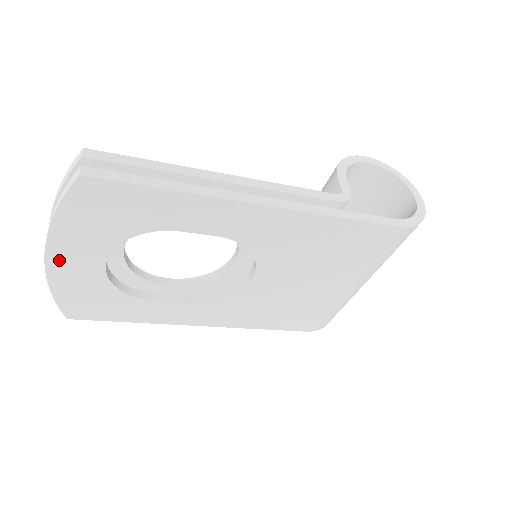
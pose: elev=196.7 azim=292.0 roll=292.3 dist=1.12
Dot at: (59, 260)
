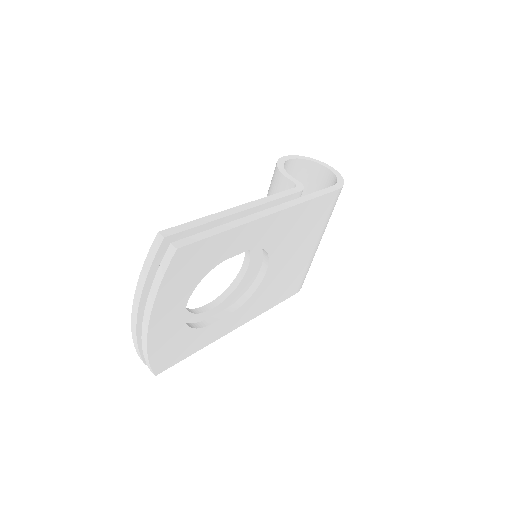
Dot at: (157, 325)
